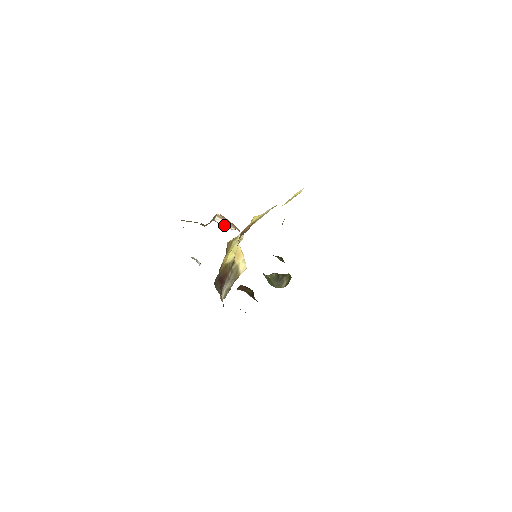
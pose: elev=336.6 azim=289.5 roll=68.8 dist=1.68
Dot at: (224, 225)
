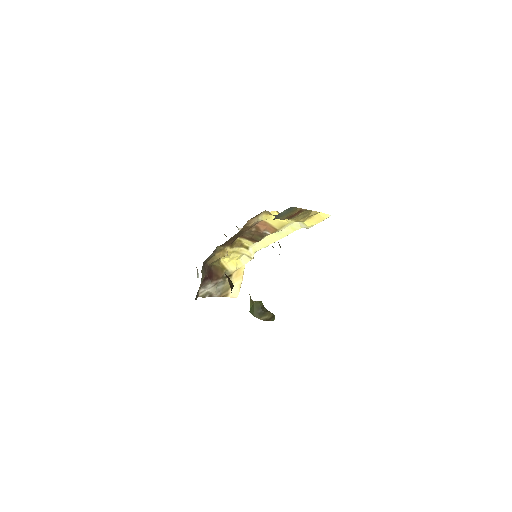
Dot at: occluded
